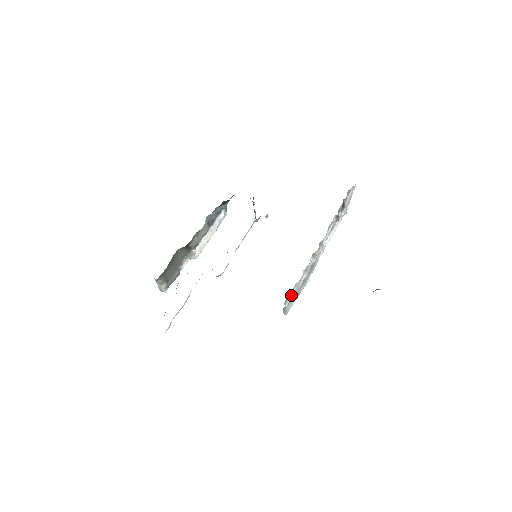
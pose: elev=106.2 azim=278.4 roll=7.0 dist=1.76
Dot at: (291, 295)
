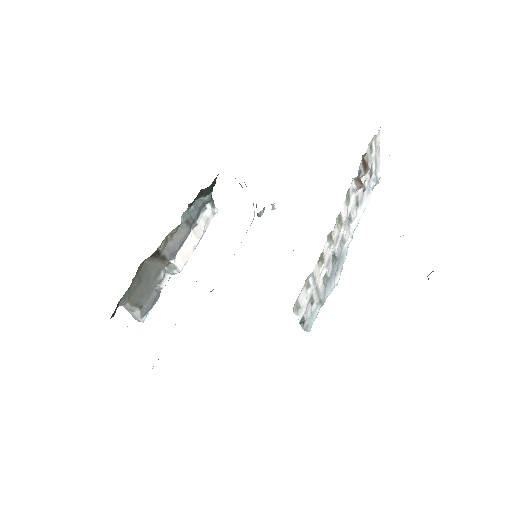
Dot at: (304, 299)
